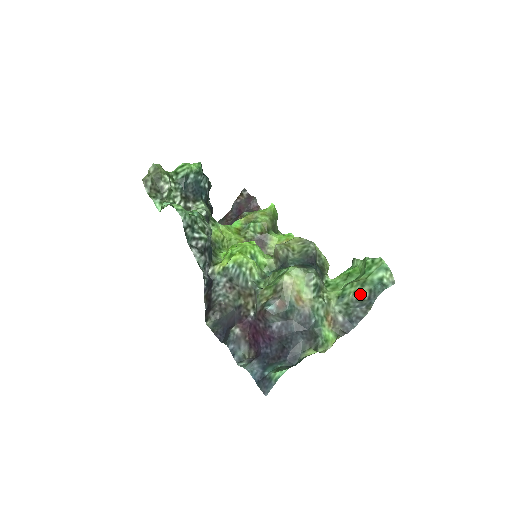
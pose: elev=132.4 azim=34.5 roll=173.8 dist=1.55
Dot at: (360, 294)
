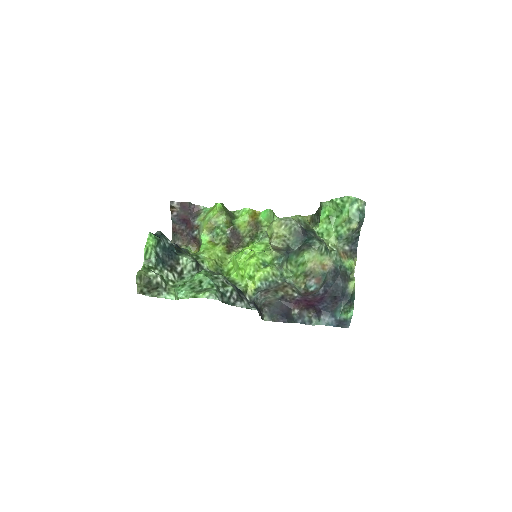
Dot at: (353, 229)
